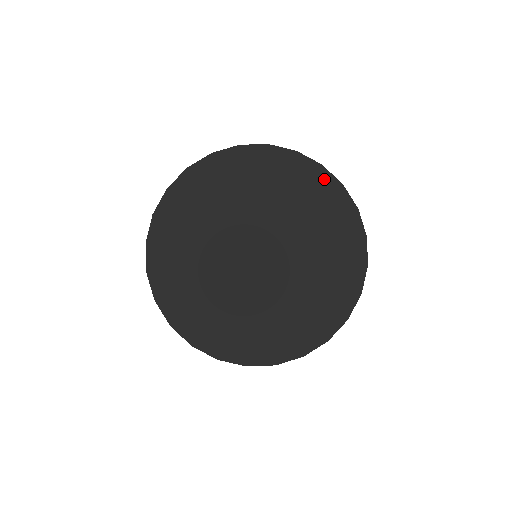
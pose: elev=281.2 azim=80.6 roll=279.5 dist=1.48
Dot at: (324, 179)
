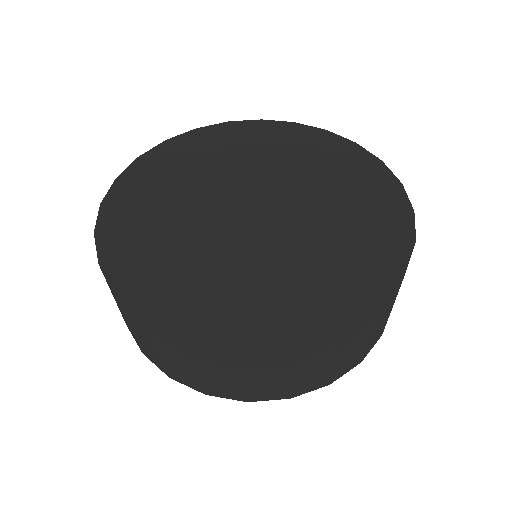
Dot at: (358, 154)
